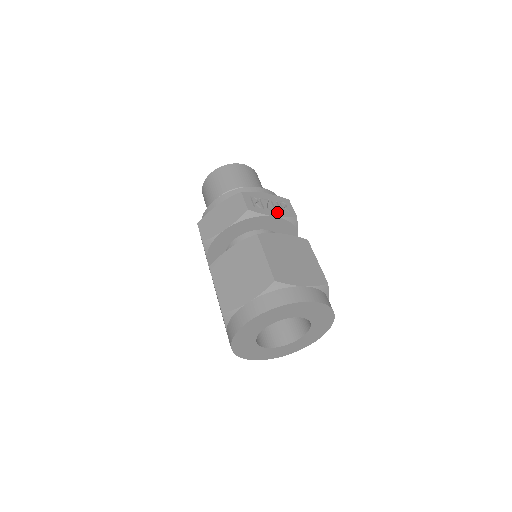
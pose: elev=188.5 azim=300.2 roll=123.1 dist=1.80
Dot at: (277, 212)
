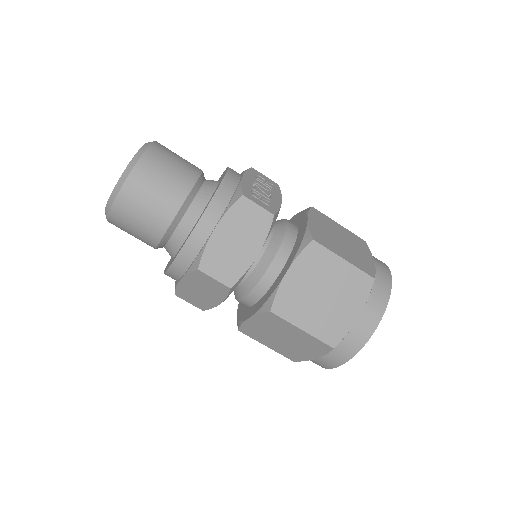
Dot at: (274, 194)
